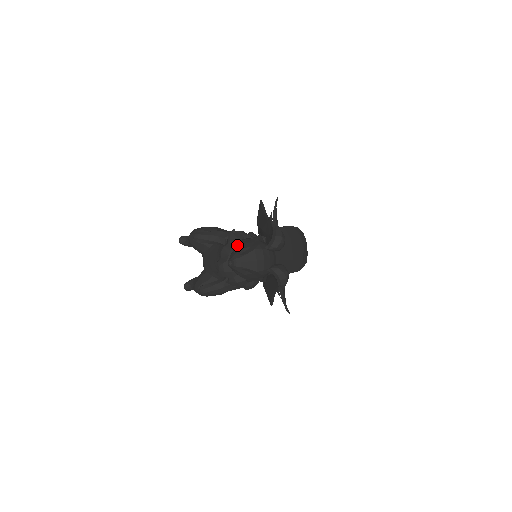
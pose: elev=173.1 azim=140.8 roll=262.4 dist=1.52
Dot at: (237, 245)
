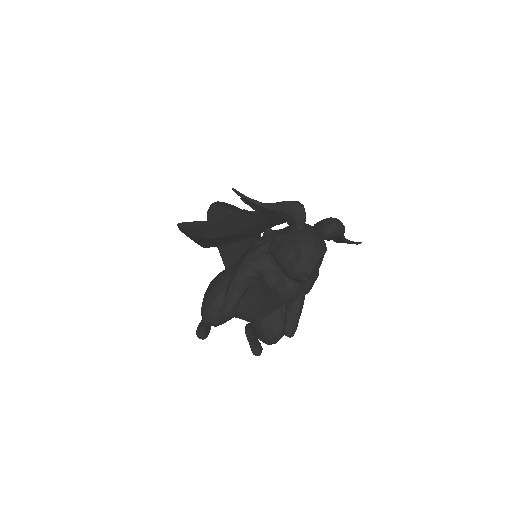
Dot at: (272, 264)
